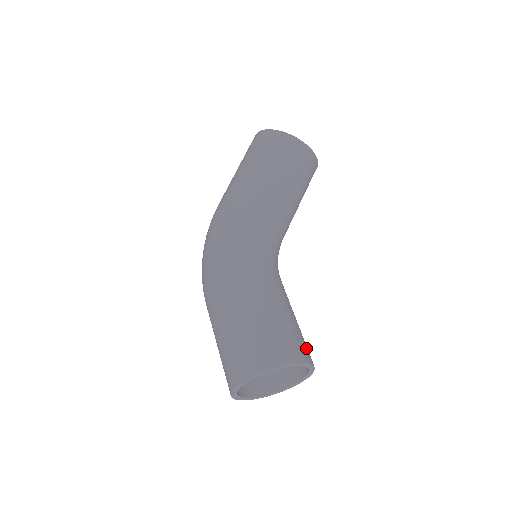
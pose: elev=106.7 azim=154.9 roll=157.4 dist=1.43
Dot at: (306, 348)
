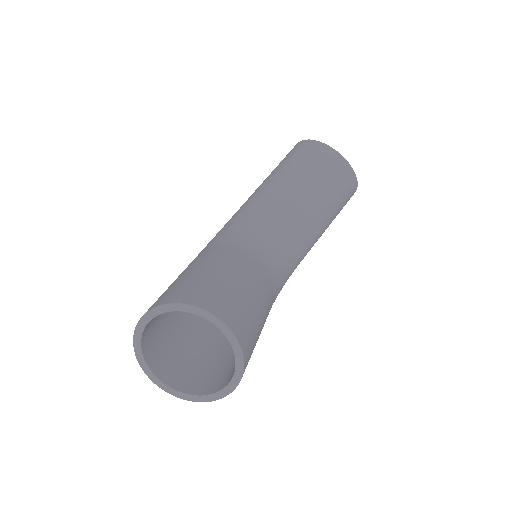
Dot at: (226, 306)
